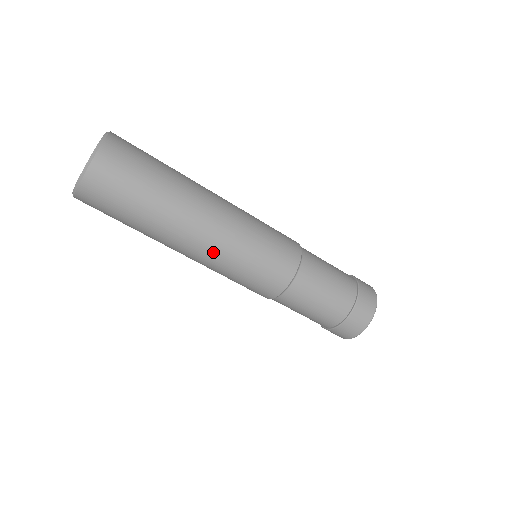
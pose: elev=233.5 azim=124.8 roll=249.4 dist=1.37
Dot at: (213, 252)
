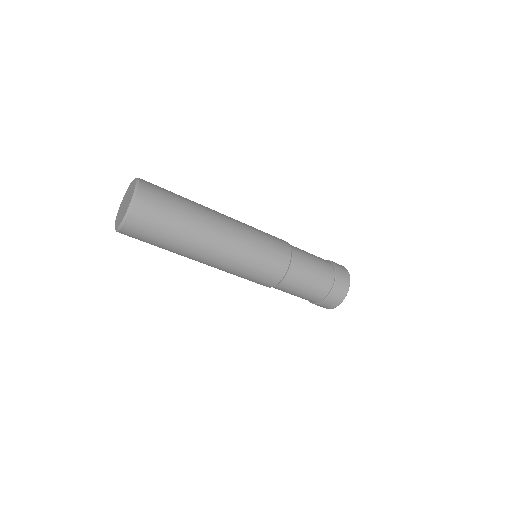
Dot at: (231, 251)
